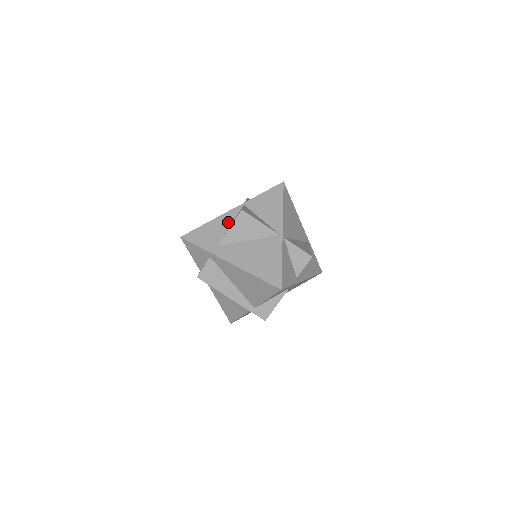
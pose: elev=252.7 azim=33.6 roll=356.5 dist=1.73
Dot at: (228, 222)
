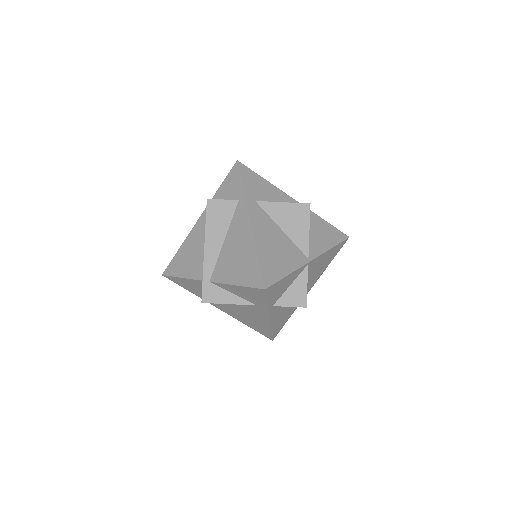
Dot at: (282, 201)
